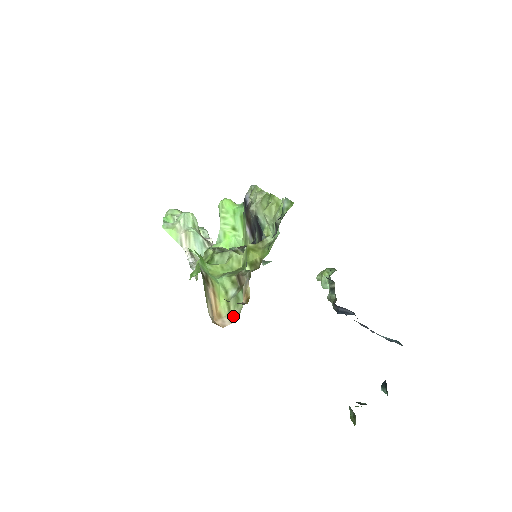
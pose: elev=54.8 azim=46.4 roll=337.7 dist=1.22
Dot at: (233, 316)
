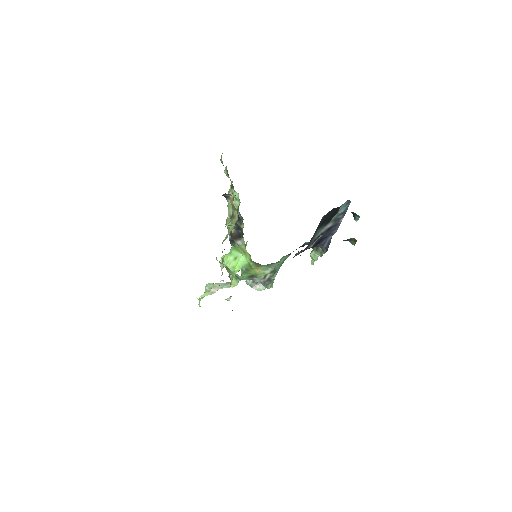
Dot at: occluded
